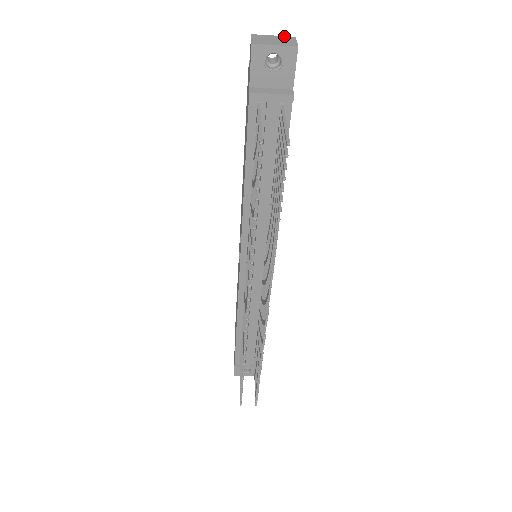
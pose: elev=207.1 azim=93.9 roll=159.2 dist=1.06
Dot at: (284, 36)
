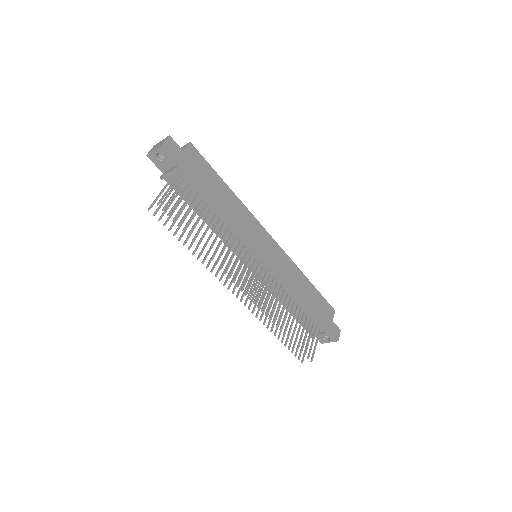
Dot at: (165, 138)
